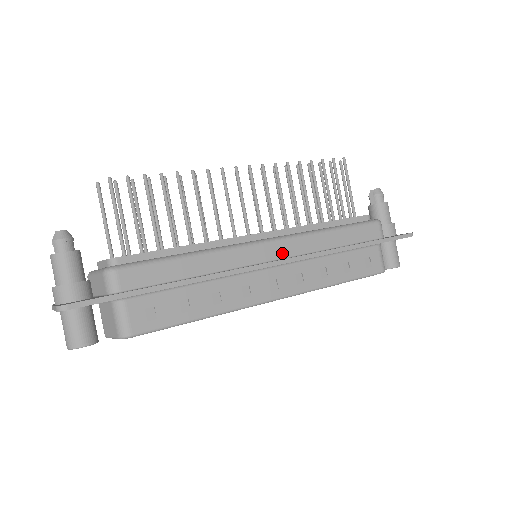
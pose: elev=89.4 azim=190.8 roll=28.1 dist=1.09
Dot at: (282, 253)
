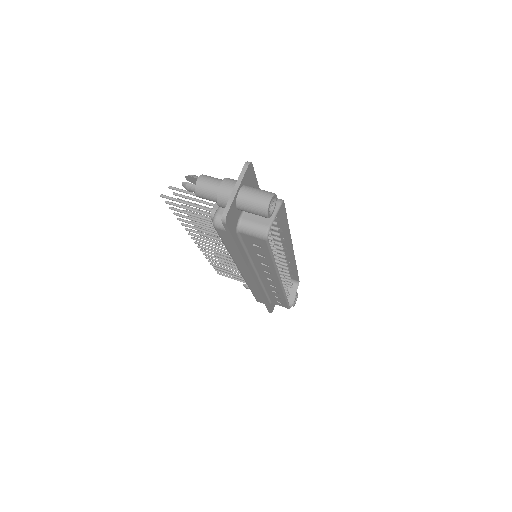
Dot at: occluded
